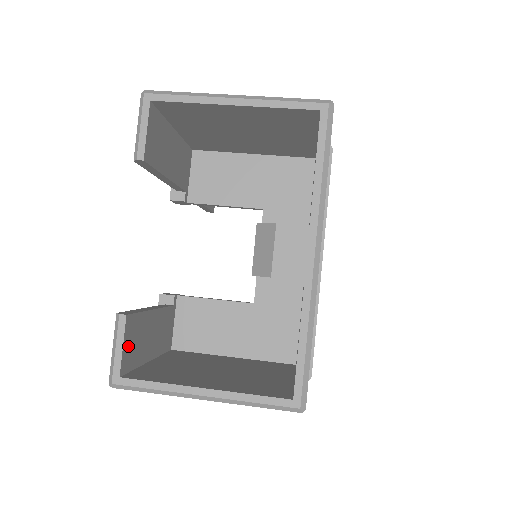
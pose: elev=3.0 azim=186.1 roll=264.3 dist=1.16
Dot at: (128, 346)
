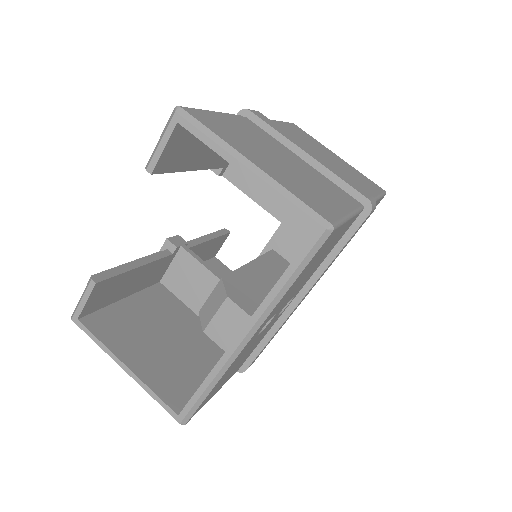
Dot at: (94, 299)
